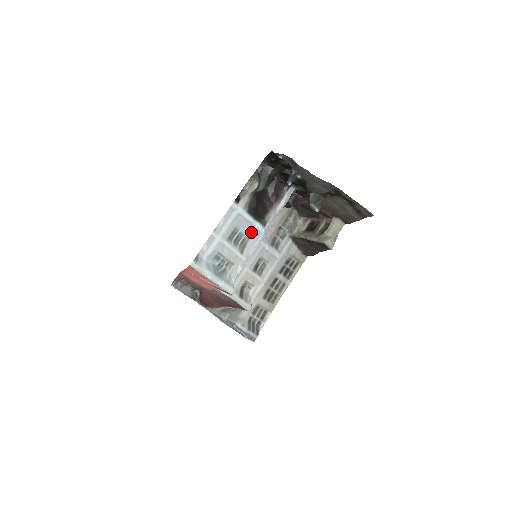
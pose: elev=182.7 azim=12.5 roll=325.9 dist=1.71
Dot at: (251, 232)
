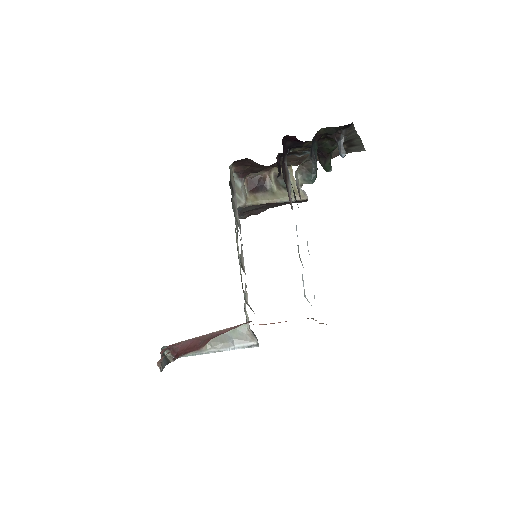
Dot at: occluded
